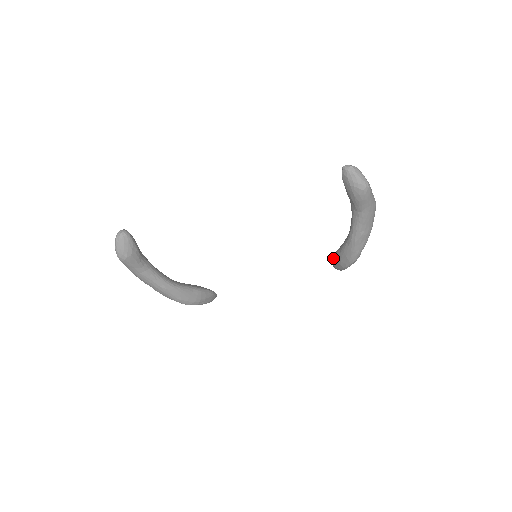
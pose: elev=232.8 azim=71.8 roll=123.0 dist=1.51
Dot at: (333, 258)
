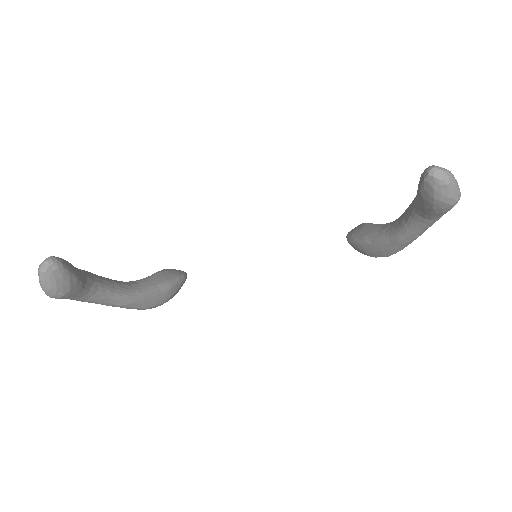
Dot at: (355, 242)
